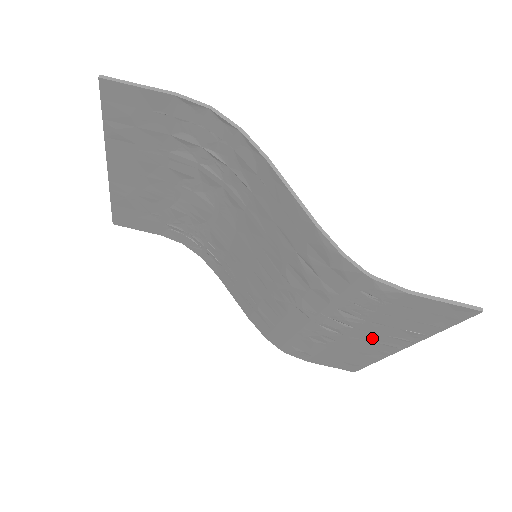
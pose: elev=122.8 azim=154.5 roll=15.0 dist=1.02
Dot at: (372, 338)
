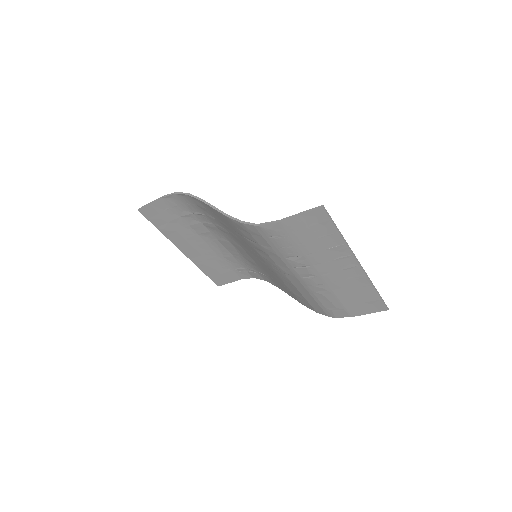
Dot at: (331, 268)
